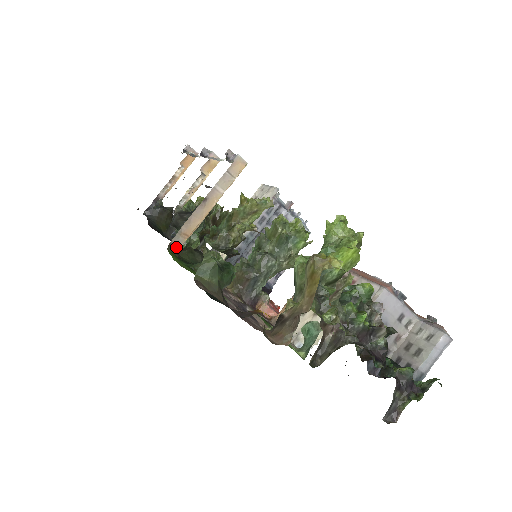
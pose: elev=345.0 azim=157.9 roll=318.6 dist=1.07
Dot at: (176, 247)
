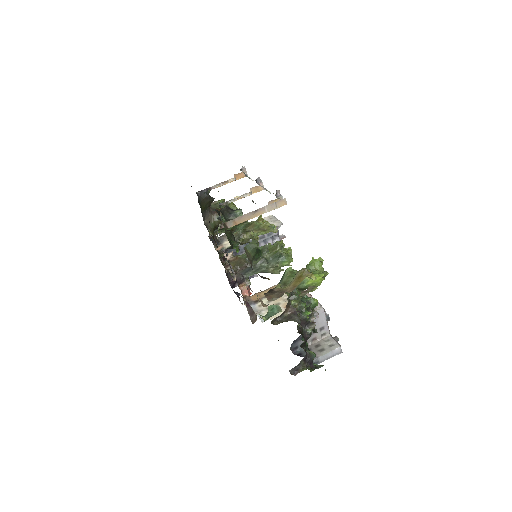
Dot at: (227, 227)
